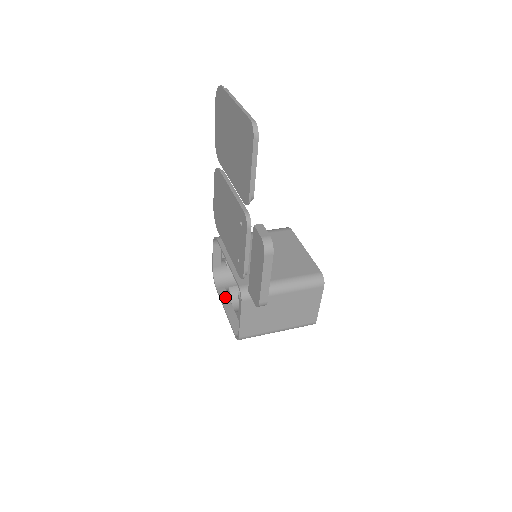
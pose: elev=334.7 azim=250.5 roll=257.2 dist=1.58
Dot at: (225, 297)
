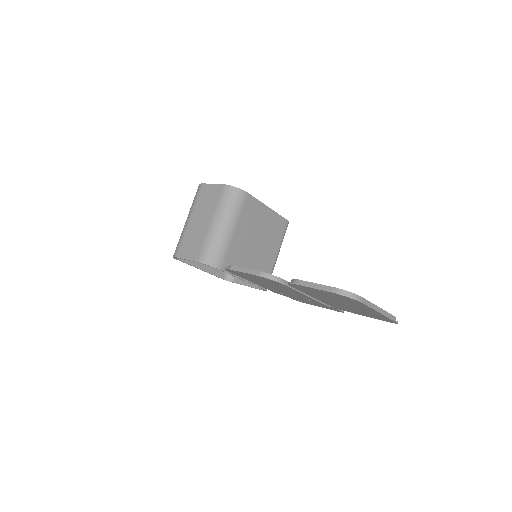
Dot at: occluded
